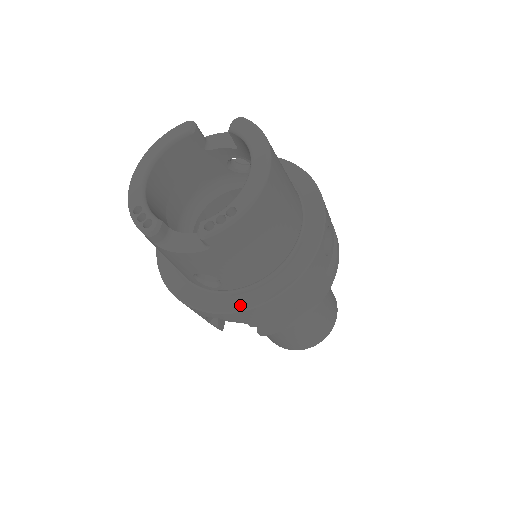
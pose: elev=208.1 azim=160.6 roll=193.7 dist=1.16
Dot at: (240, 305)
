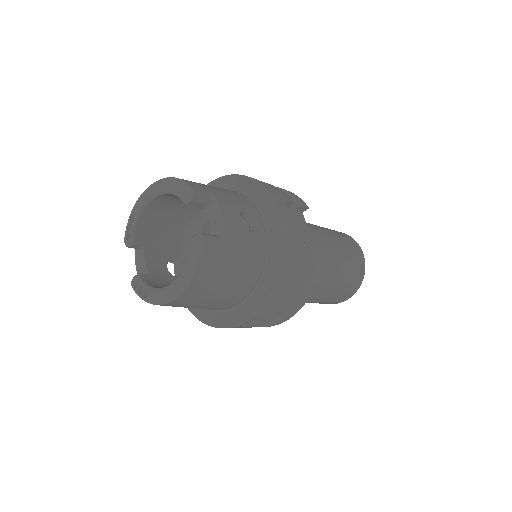
Dot at: occluded
